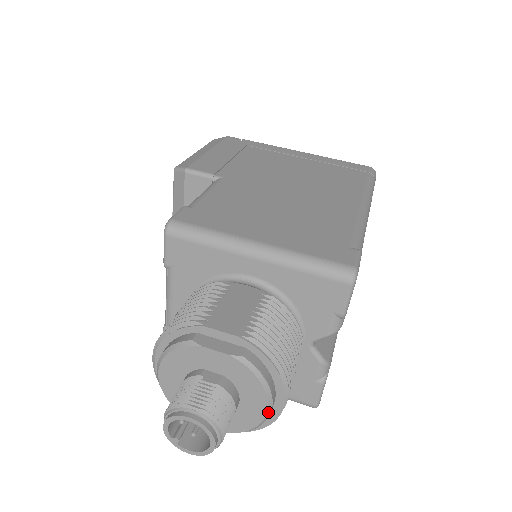
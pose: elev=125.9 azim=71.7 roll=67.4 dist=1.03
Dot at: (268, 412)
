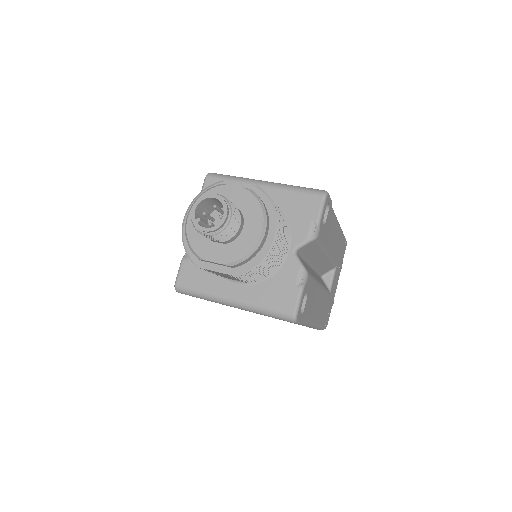
Dot at: (262, 234)
